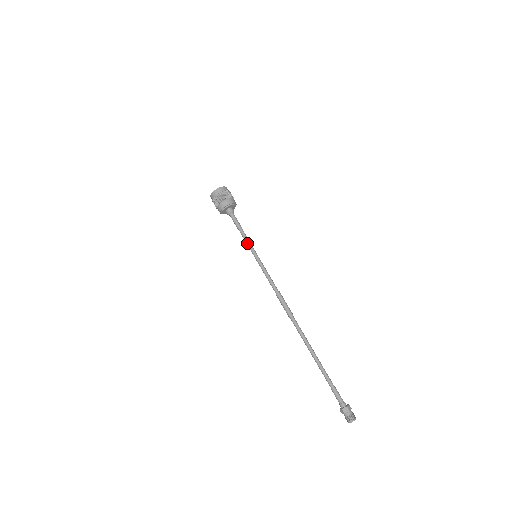
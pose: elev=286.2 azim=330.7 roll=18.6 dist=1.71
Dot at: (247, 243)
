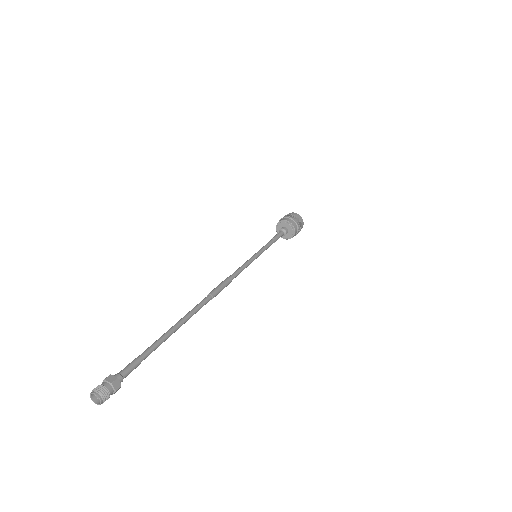
Dot at: occluded
